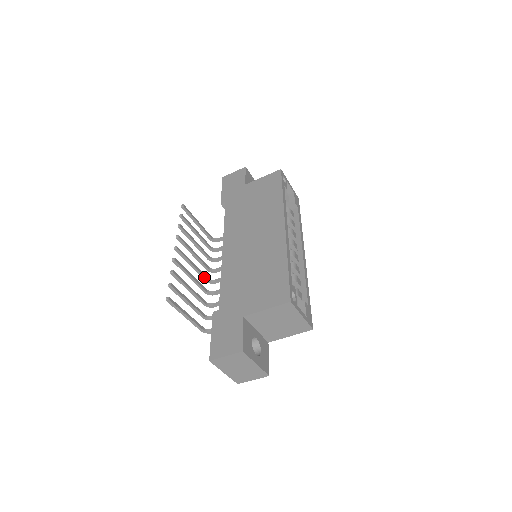
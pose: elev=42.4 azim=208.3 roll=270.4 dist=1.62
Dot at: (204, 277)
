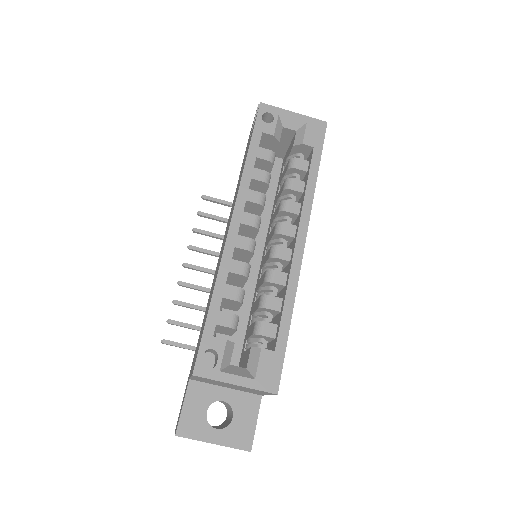
Dot at: occluded
